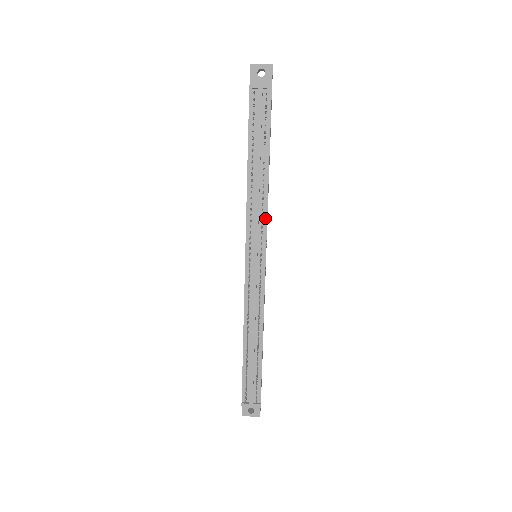
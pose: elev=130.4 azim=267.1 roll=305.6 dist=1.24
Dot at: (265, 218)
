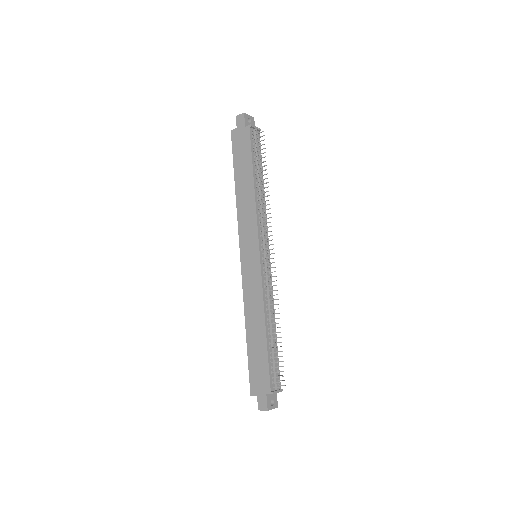
Dot at: (266, 222)
